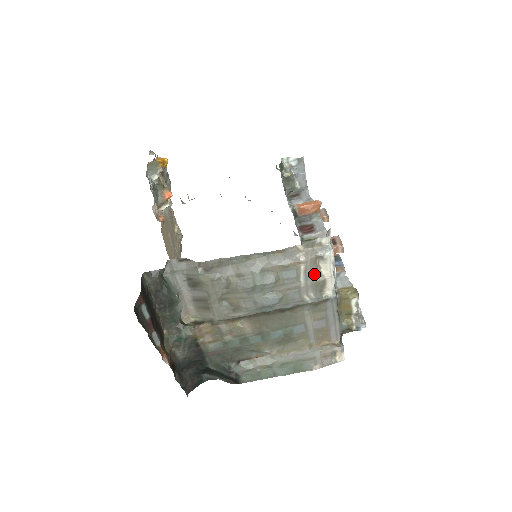
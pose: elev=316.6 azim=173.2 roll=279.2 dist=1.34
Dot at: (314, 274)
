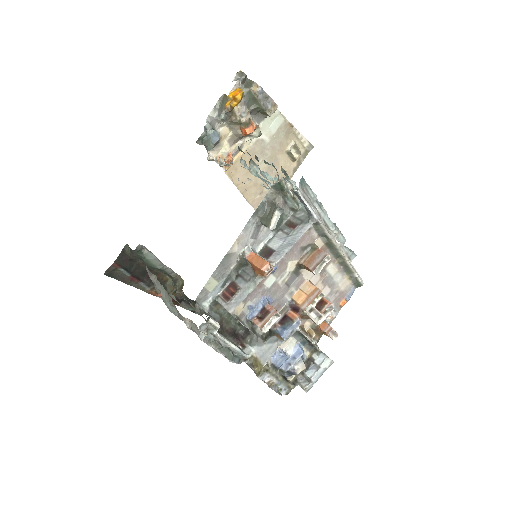
Dot at: occluded
